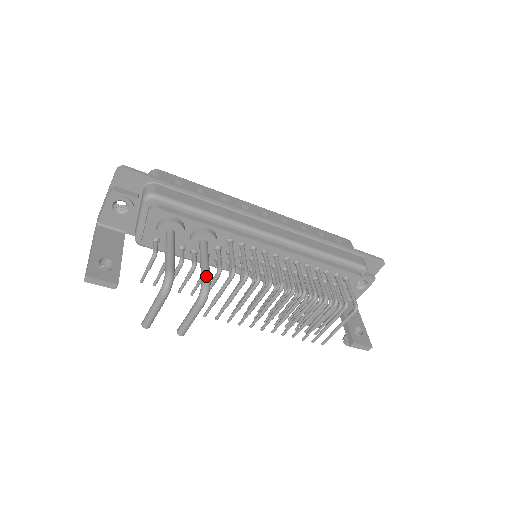
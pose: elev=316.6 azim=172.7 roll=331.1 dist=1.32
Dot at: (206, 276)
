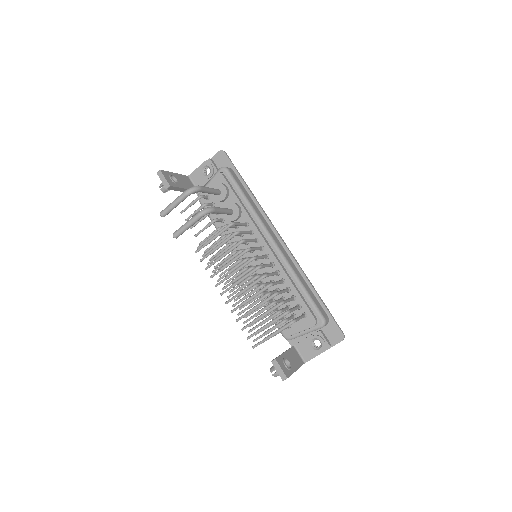
Dot at: (215, 207)
